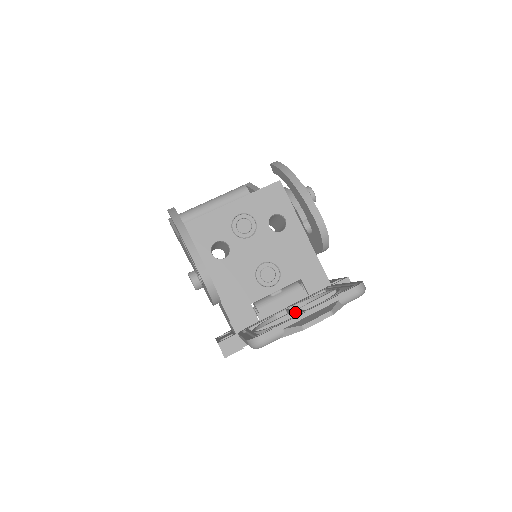
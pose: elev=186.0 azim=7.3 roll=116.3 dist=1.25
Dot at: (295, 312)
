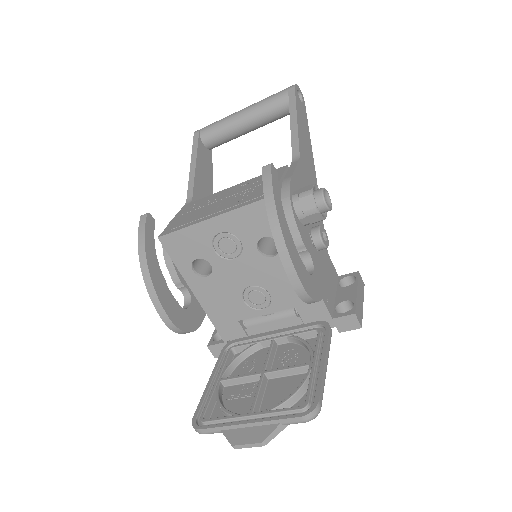
Dot at: (261, 375)
